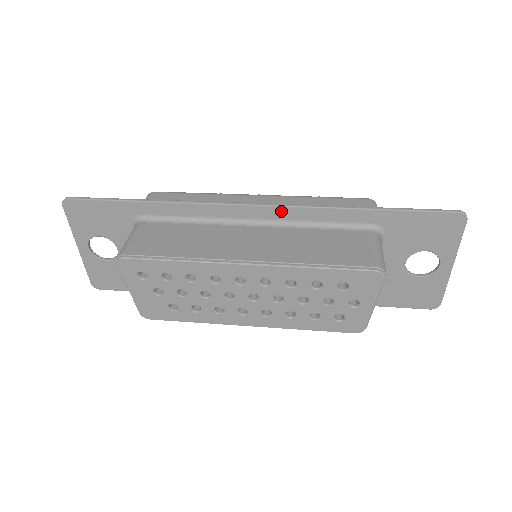
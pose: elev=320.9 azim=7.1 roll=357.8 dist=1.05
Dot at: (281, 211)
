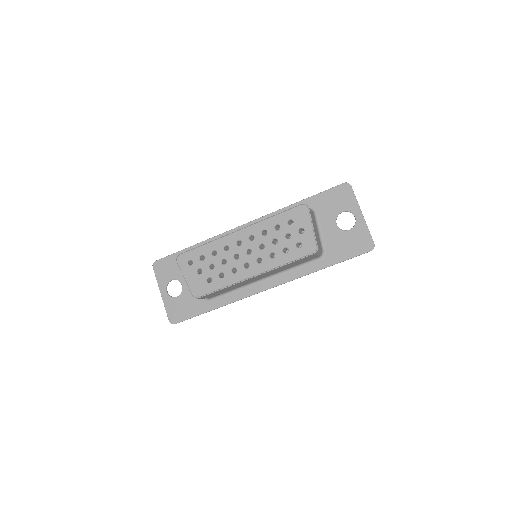
Dot at: occluded
